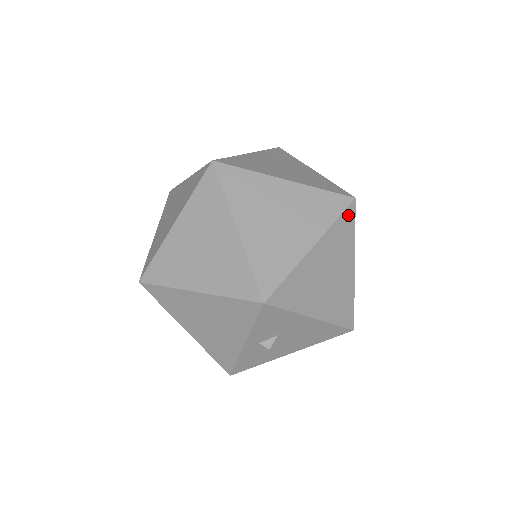
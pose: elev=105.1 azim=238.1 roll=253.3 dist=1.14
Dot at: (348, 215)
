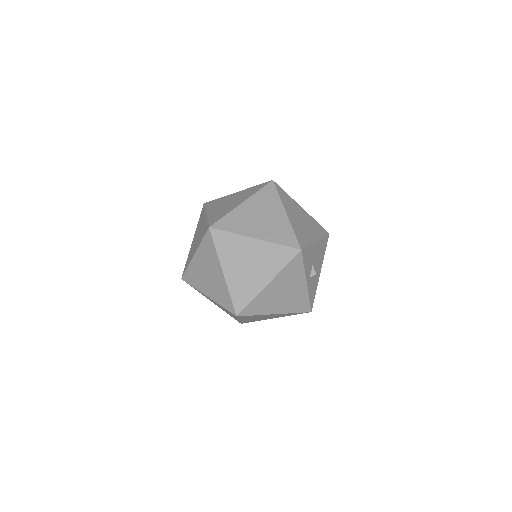
Dot at: (279, 189)
